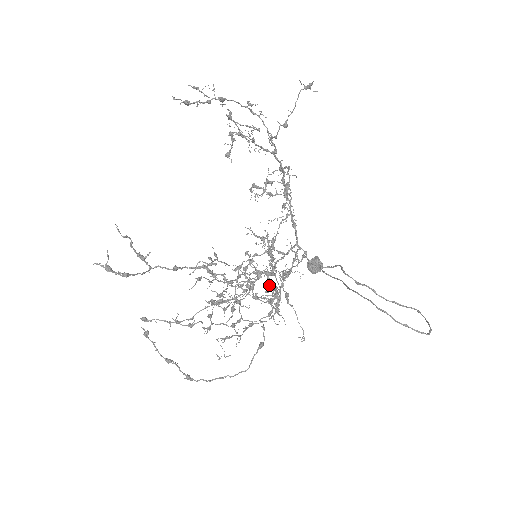
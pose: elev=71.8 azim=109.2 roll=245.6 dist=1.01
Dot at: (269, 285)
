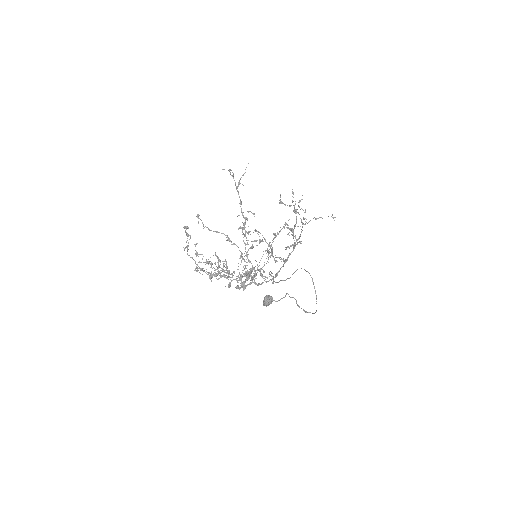
Dot at: (240, 288)
